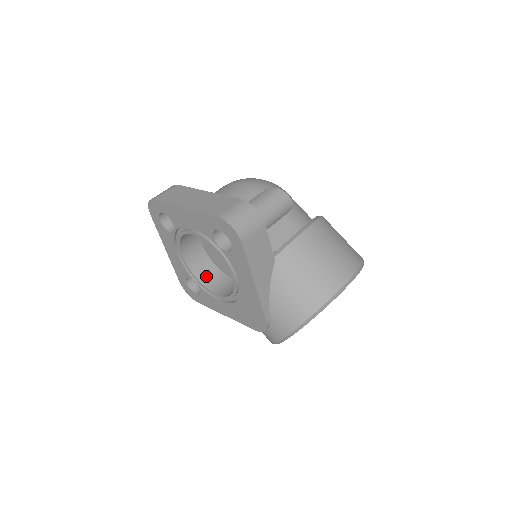
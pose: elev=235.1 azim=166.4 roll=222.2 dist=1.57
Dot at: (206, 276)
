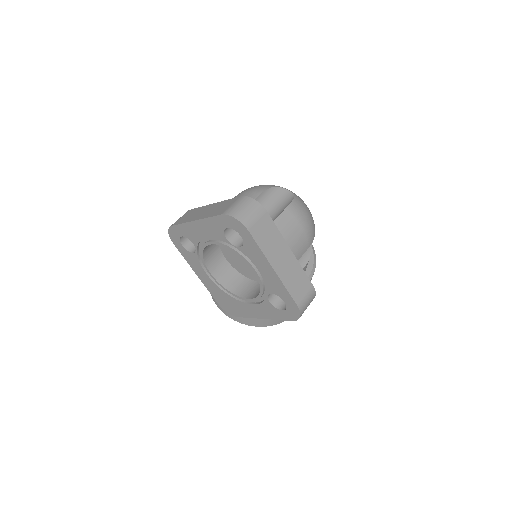
Dot at: (209, 251)
